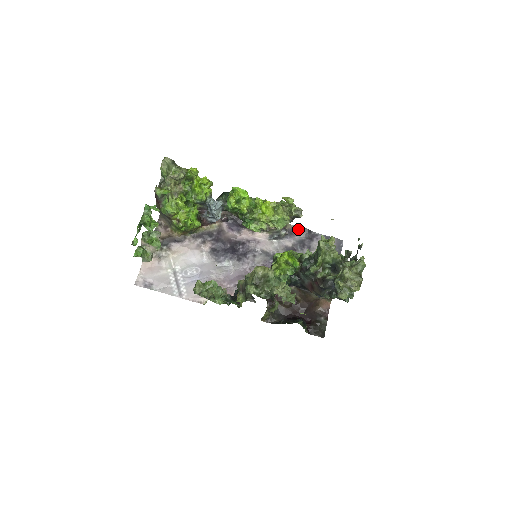
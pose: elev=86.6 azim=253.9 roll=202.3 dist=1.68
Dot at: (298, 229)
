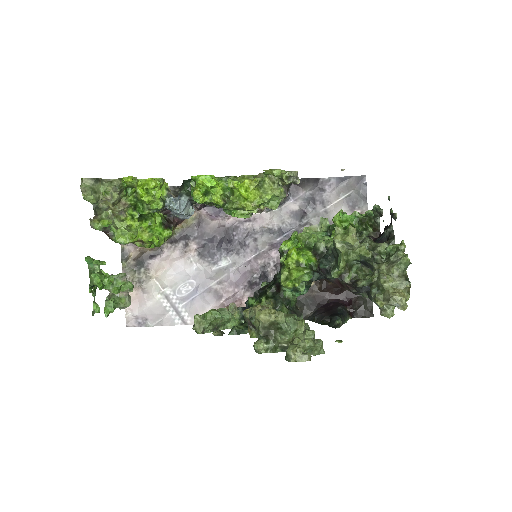
Dot at: (300, 182)
